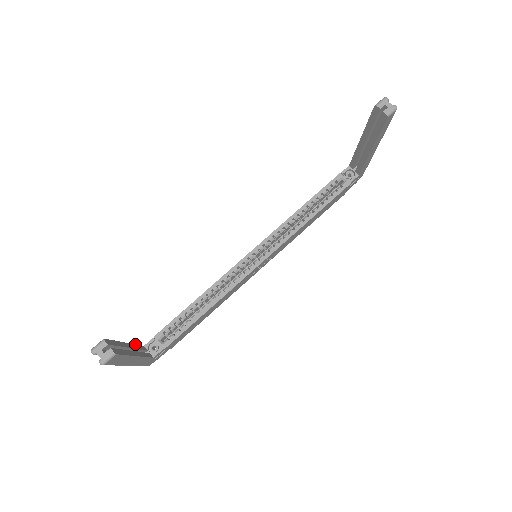
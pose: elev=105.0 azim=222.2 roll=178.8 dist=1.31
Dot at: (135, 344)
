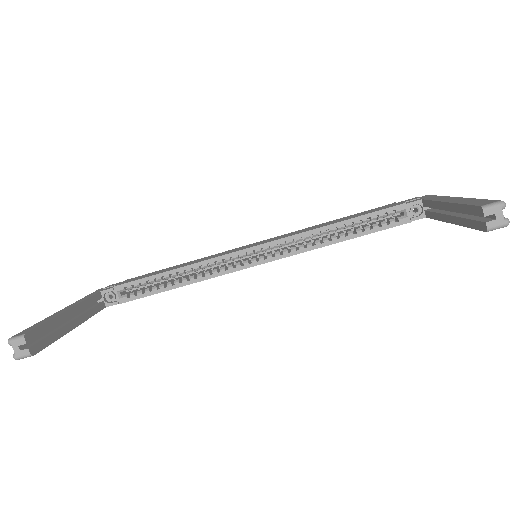
Dot at: (85, 299)
